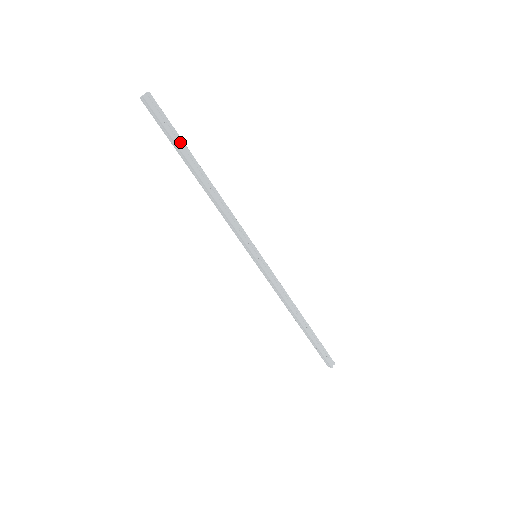
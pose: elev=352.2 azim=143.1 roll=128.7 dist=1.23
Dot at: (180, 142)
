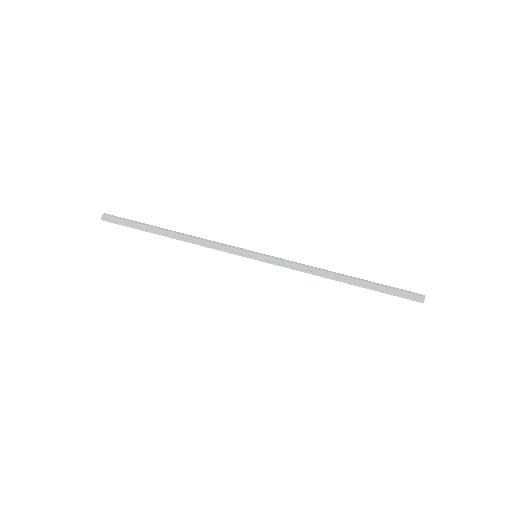
Dot at: (140, 226)
